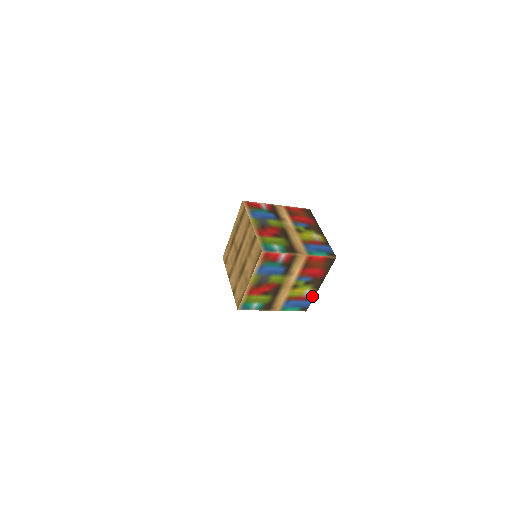
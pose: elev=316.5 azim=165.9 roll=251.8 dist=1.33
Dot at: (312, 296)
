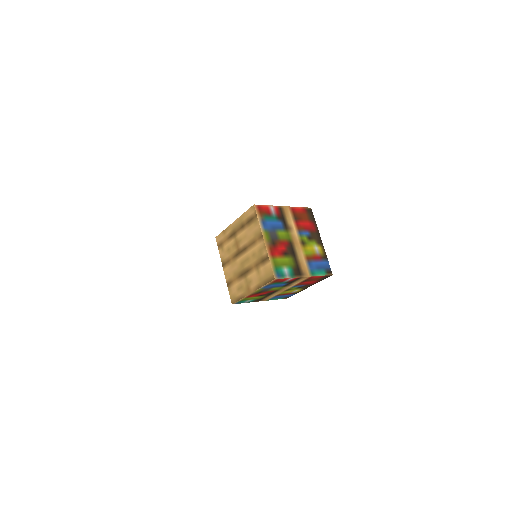
Dot at: (298, 292)
